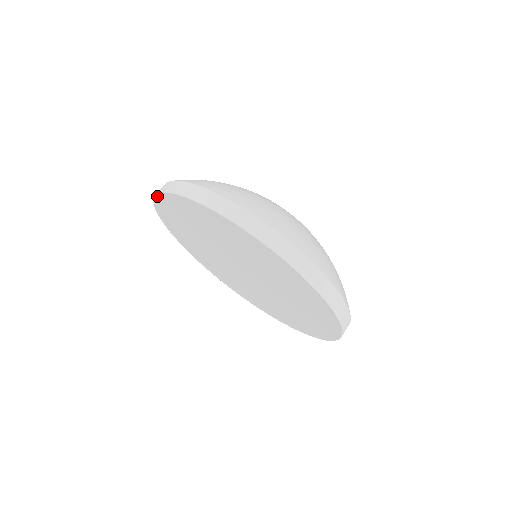
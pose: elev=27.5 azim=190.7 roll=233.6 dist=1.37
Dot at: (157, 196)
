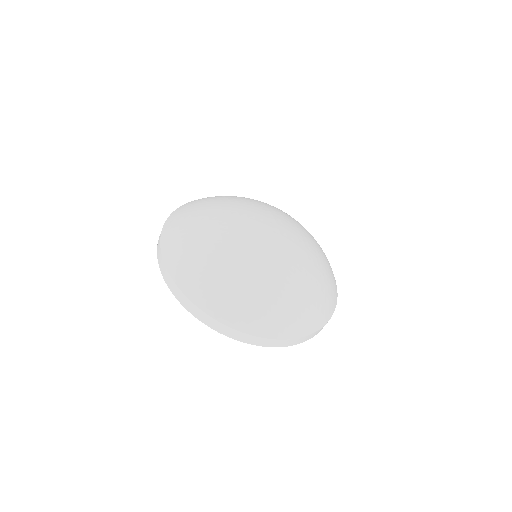
Dot at: occluded
